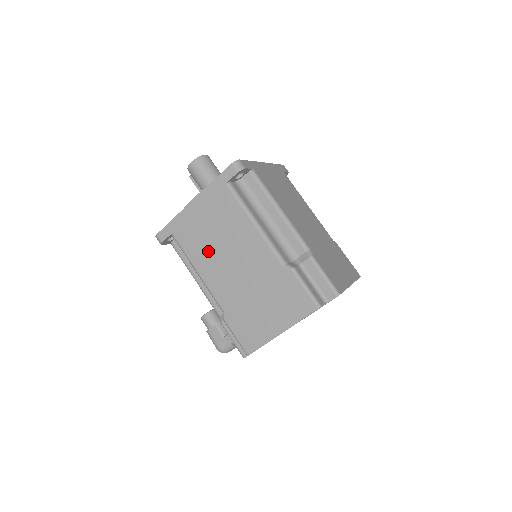
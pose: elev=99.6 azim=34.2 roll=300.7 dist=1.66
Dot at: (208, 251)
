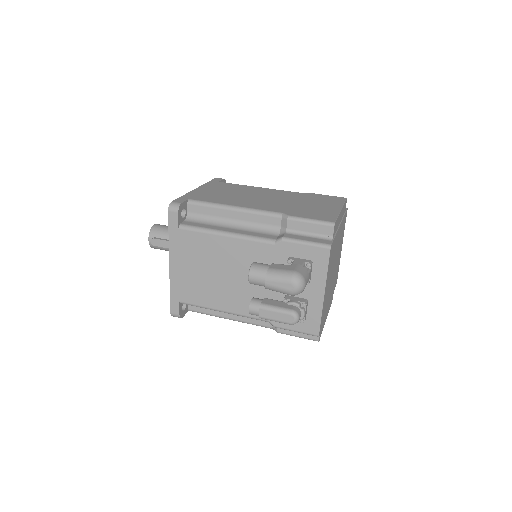
Dot at: (234, 198)
